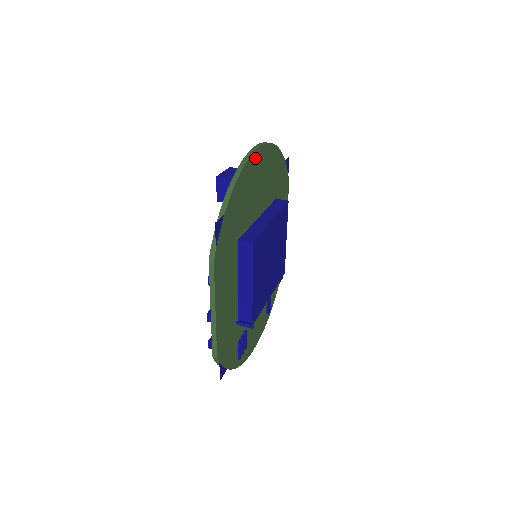
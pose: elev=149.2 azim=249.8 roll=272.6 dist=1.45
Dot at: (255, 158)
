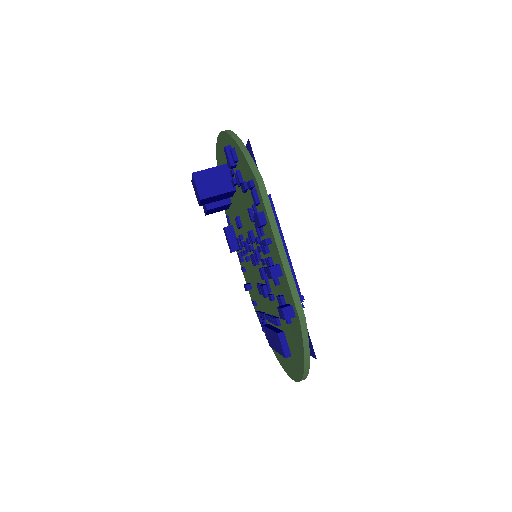
Dot at: occluded
